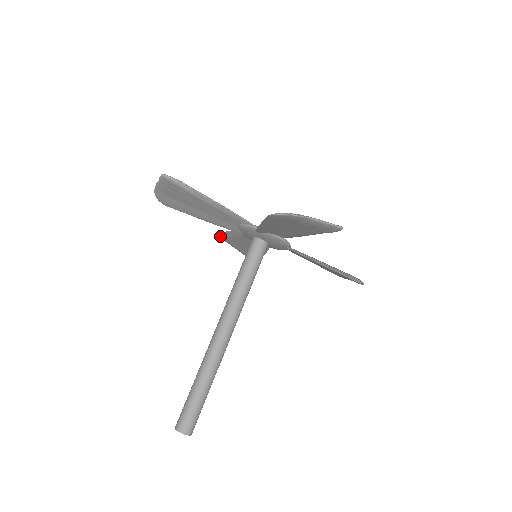
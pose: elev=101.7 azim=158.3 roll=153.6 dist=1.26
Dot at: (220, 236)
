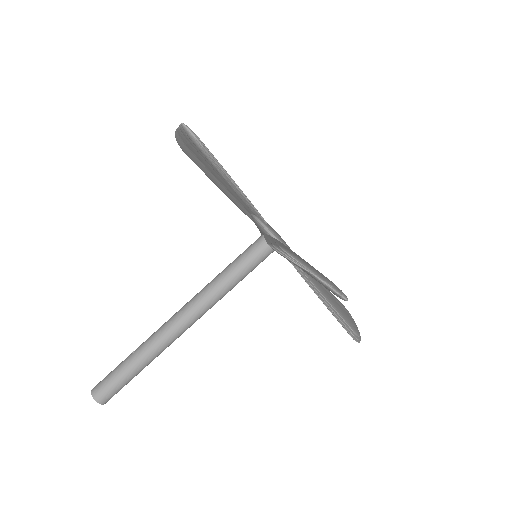
Dot at: occluded
